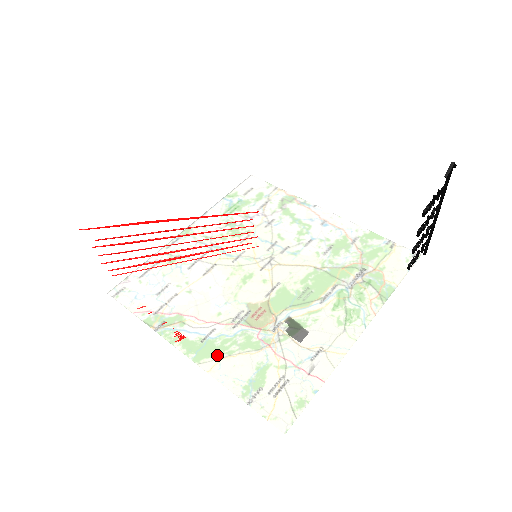
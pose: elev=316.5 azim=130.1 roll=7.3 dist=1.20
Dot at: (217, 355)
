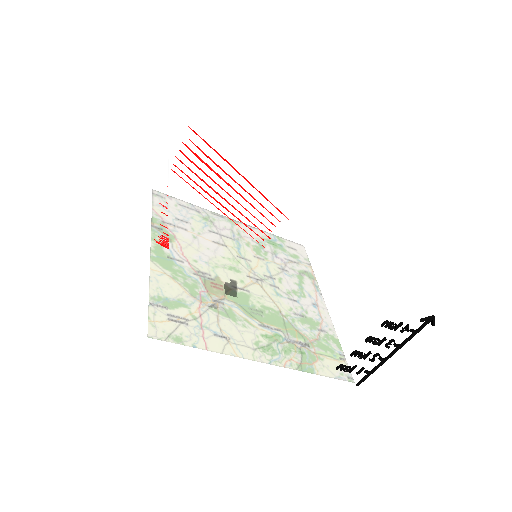
Dot at: (173, 245)
